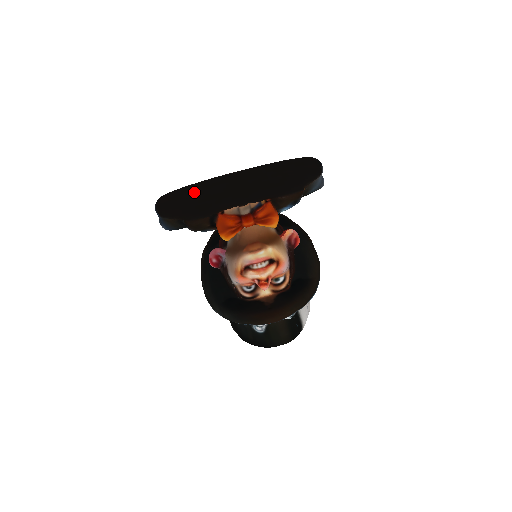
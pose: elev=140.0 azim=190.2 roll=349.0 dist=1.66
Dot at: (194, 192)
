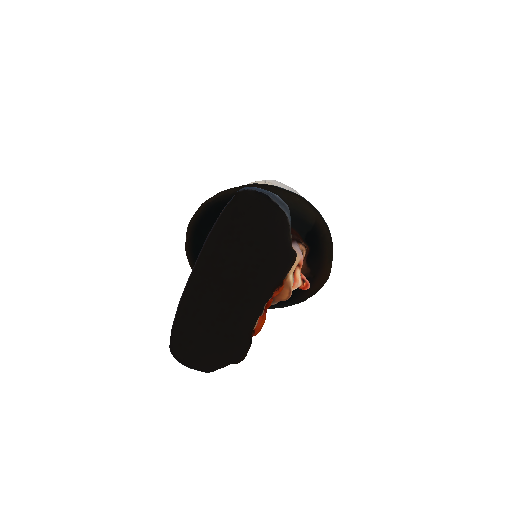
Dot at: (194, 328)
